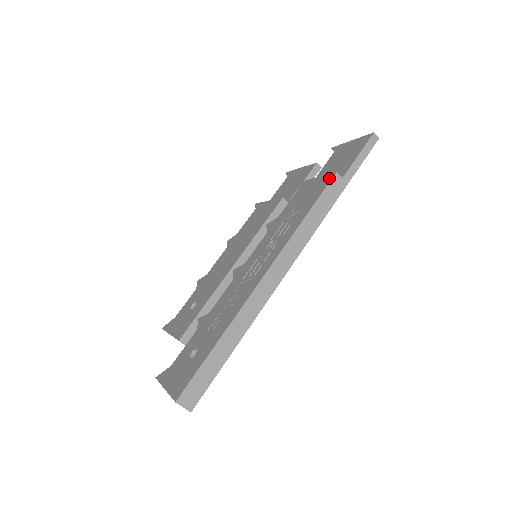
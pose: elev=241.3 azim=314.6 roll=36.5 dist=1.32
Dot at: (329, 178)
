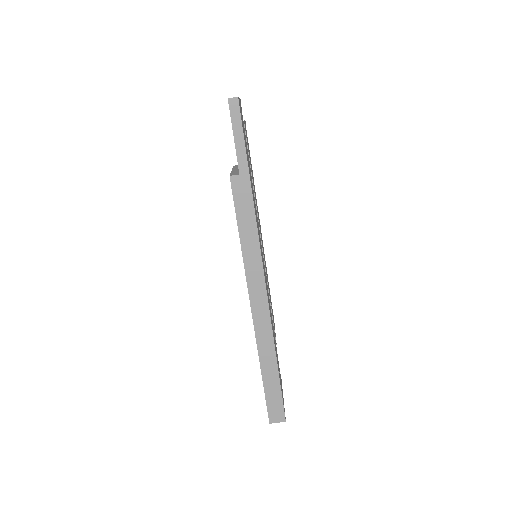
Dot at: occluded
